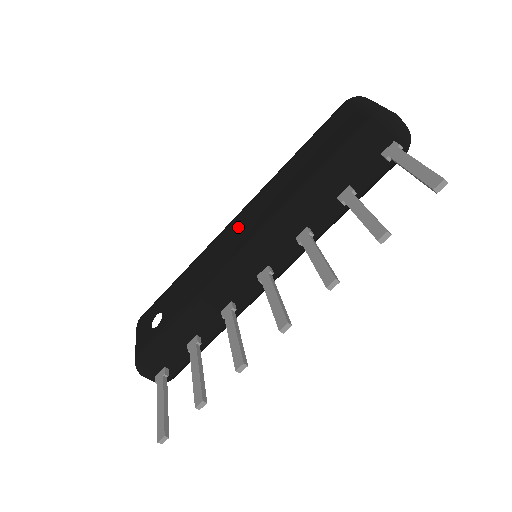
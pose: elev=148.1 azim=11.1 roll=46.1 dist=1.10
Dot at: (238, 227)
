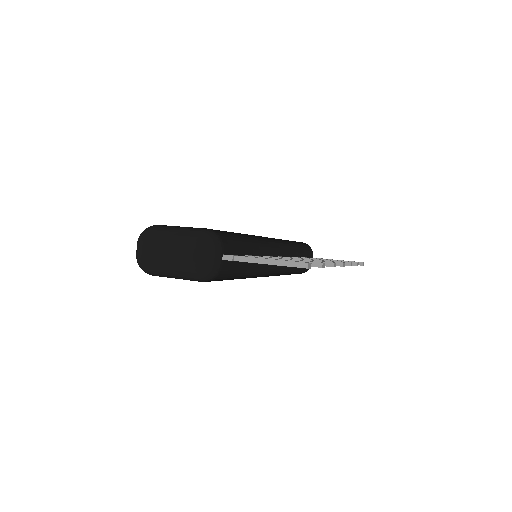
Dot at: occluded
